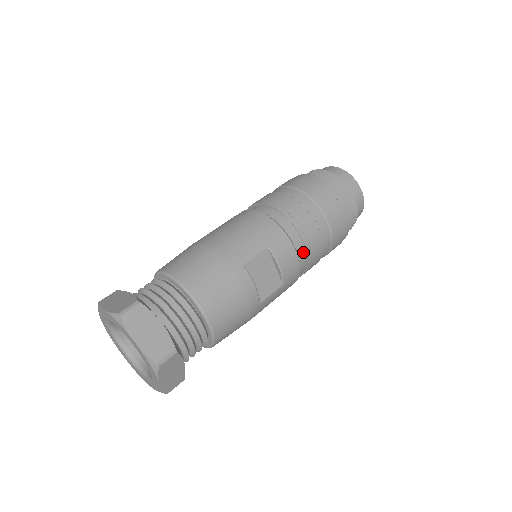
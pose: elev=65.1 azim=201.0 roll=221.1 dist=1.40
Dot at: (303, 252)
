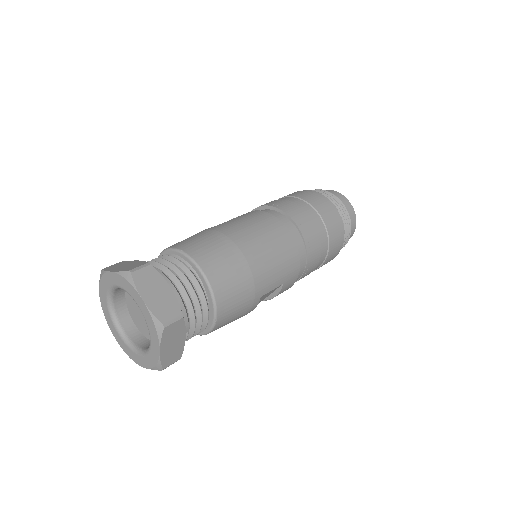
Dot at: occluded
